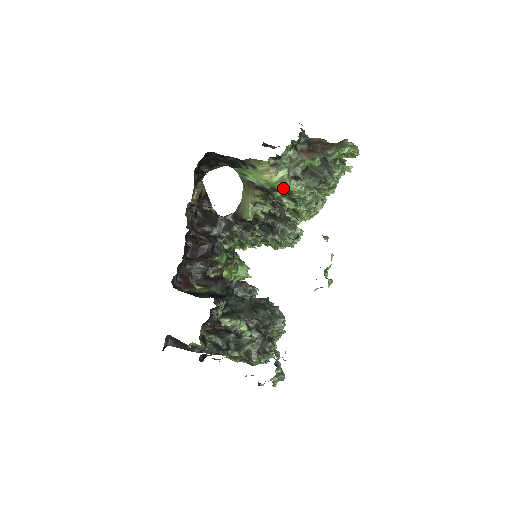
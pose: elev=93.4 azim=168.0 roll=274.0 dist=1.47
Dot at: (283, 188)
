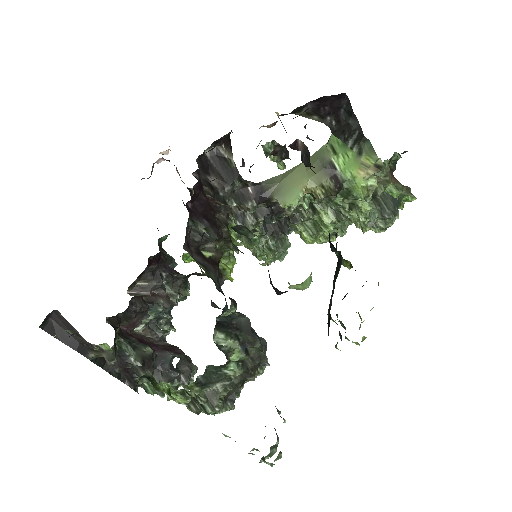
Dot at: (362, 198)
